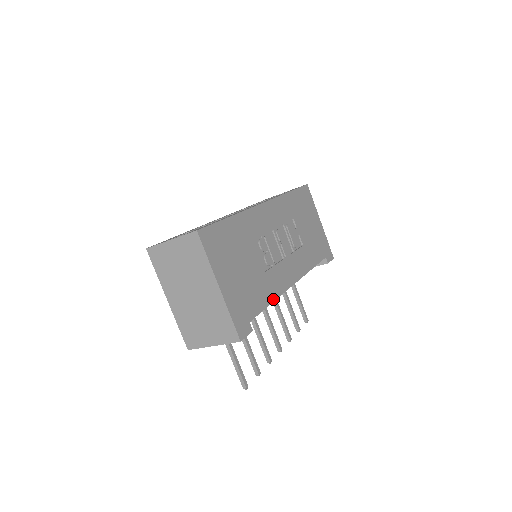
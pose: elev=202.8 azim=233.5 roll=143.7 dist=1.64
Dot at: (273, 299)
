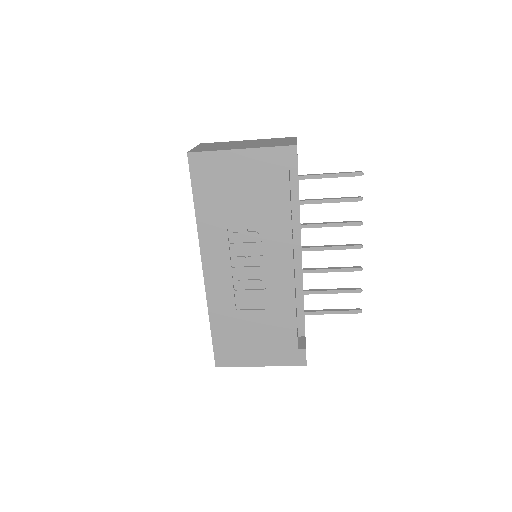
Dot at: (294, 309)
